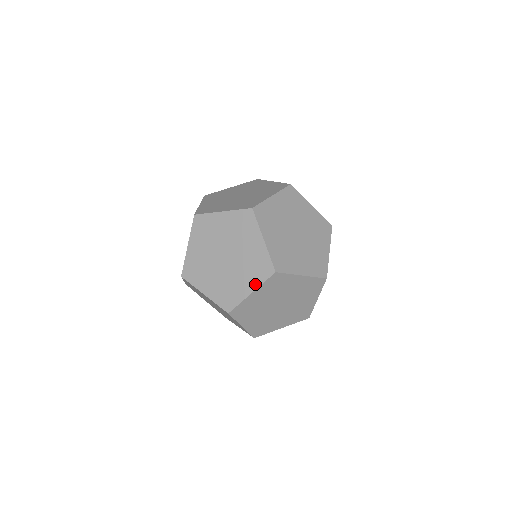
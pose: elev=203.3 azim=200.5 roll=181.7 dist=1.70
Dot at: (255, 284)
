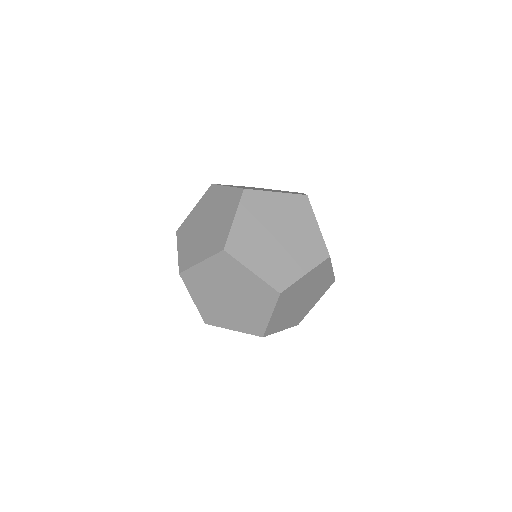
Dot at: occluded
